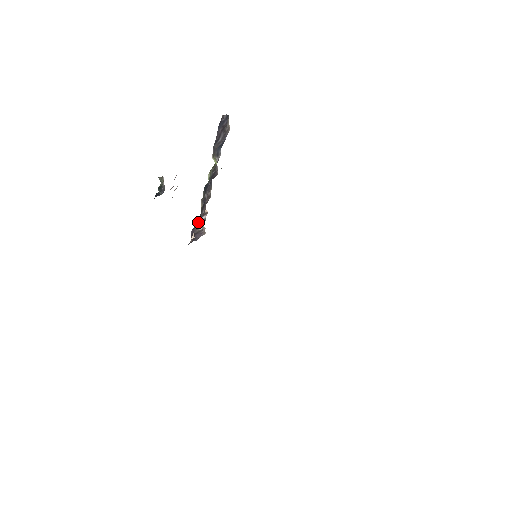
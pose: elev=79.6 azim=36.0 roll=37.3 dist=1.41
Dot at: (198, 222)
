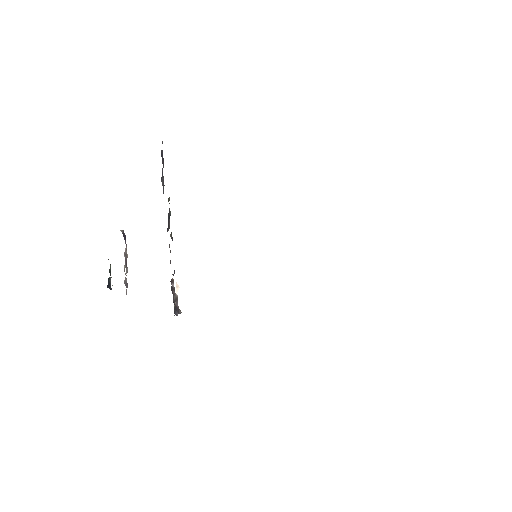
Dot at: occluded
